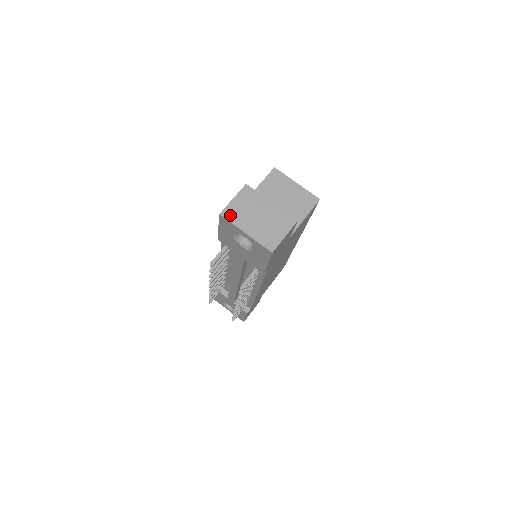
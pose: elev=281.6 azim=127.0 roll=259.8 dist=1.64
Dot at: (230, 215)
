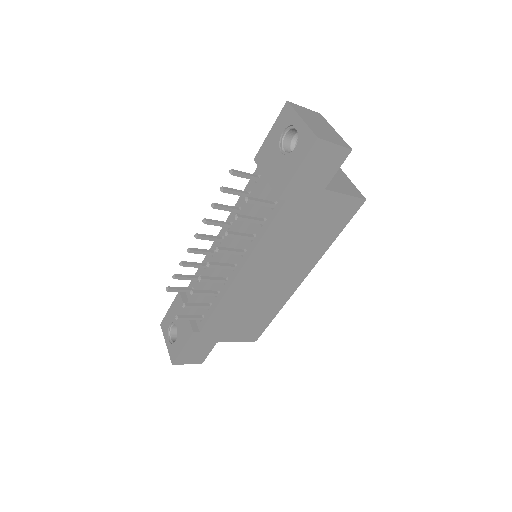
Dot at: (296, 107)
